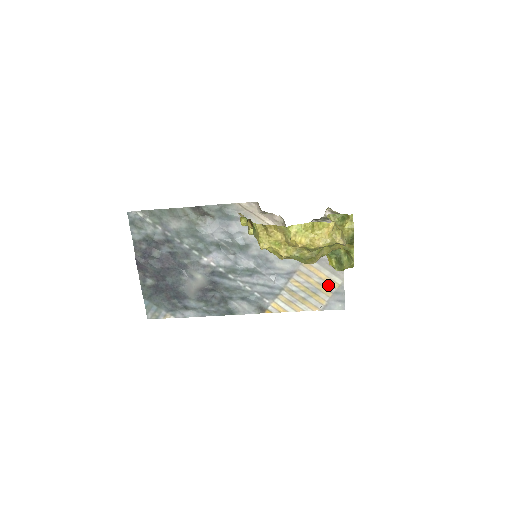
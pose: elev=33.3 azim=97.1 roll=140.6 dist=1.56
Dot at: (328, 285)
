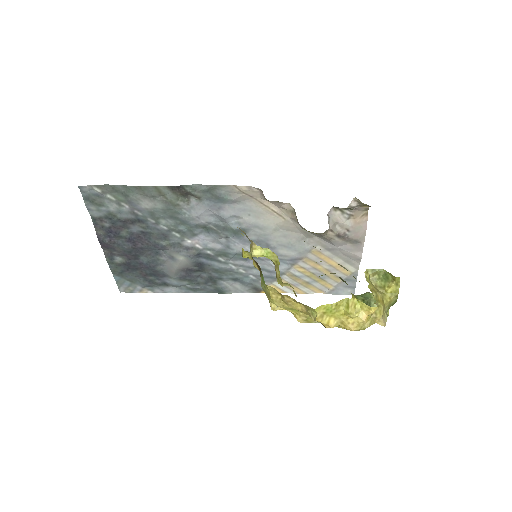
Dot at: (339, 272)
